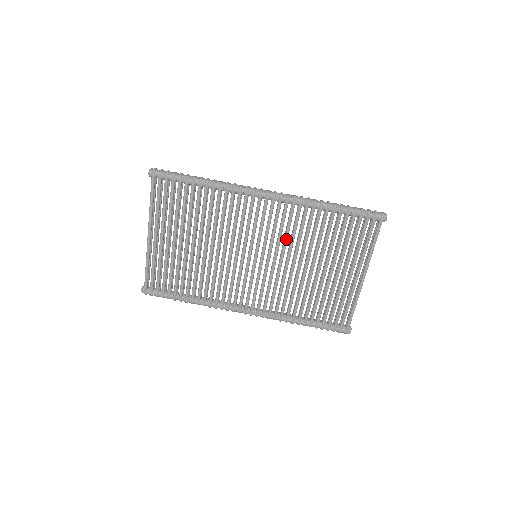
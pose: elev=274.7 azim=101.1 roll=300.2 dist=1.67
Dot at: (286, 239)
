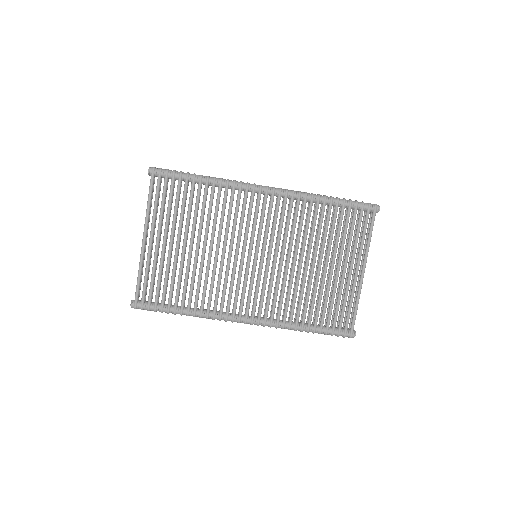
Dot at: (286, 234)
